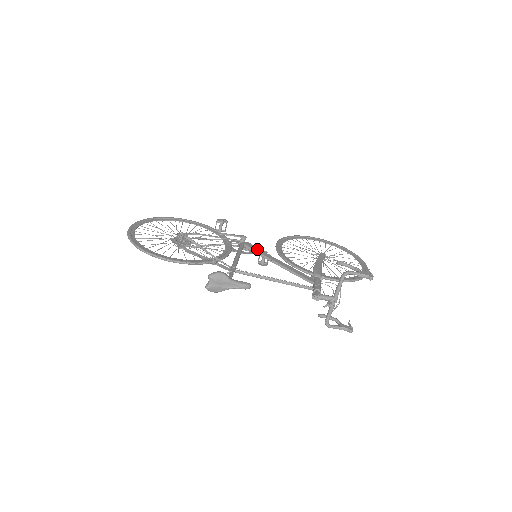
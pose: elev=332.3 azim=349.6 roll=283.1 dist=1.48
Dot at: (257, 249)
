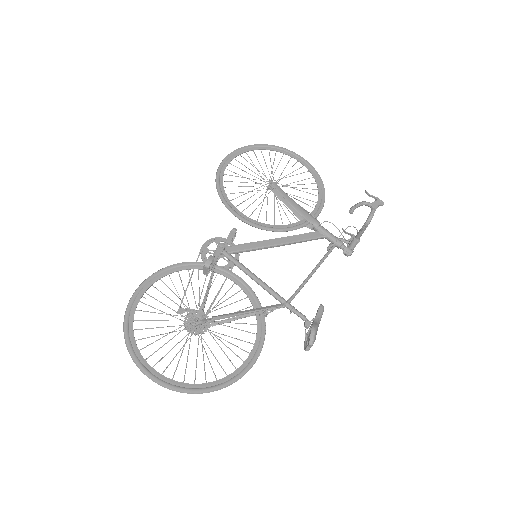
Dot at: (245, 246)
